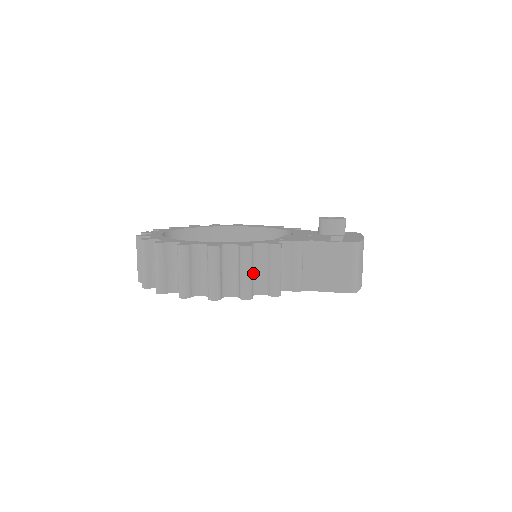
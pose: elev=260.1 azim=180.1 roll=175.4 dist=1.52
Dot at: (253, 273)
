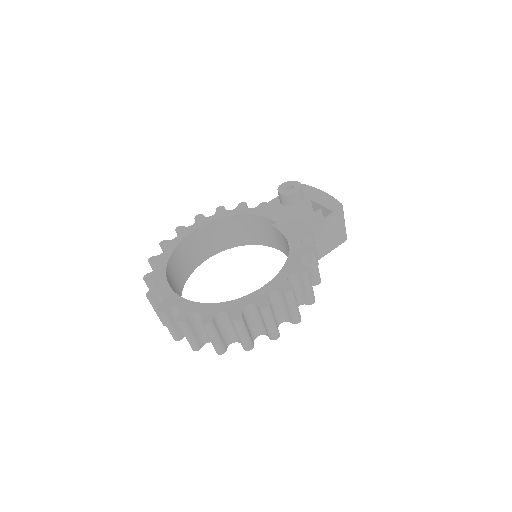
Dot at: occluded
